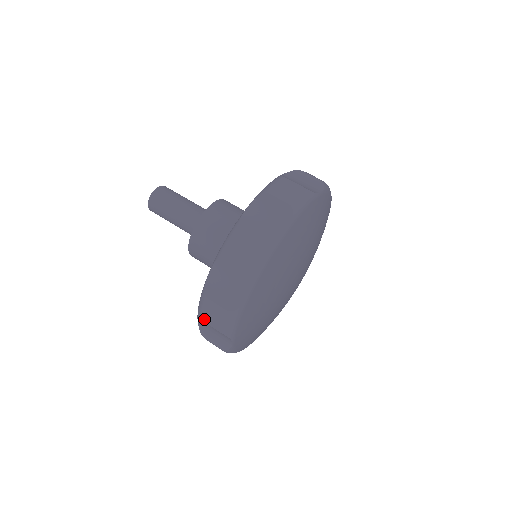
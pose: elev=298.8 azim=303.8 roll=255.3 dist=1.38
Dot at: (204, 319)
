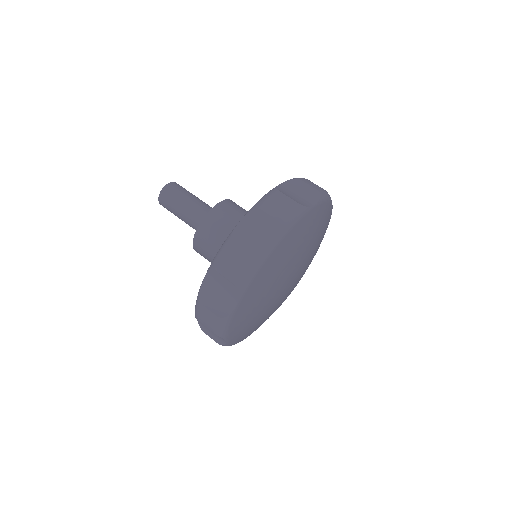
Dot at: occluded
